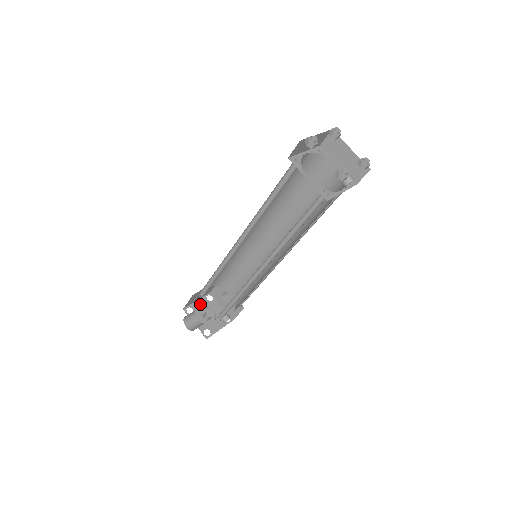
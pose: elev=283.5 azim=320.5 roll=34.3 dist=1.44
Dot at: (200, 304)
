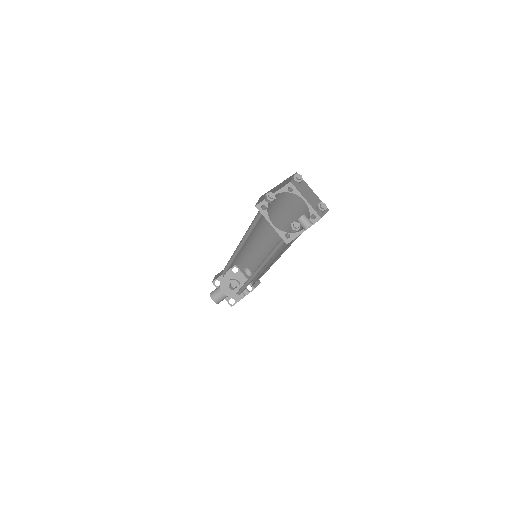
Dot at: (226, 276)
